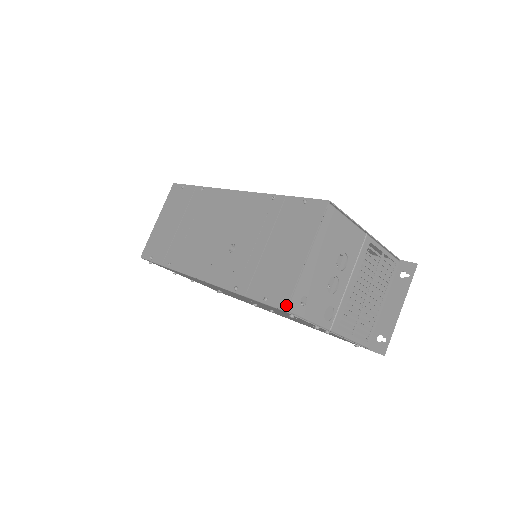
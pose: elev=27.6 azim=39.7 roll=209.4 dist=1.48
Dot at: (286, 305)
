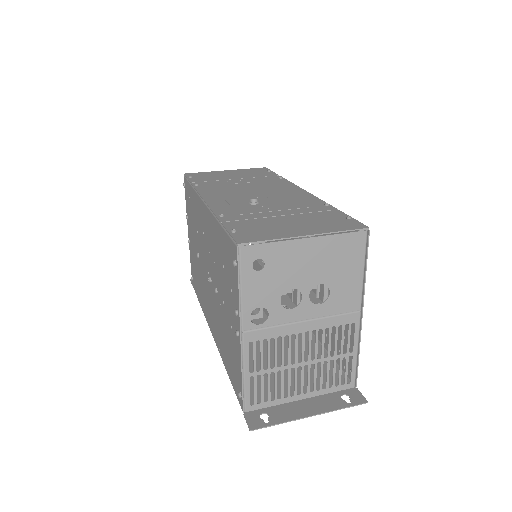
Dot at: (244, 242)
